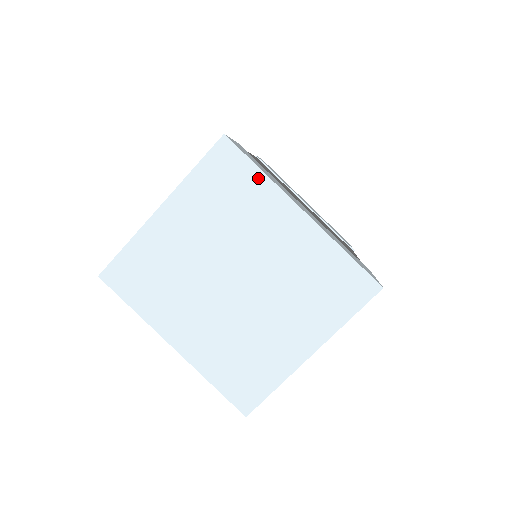
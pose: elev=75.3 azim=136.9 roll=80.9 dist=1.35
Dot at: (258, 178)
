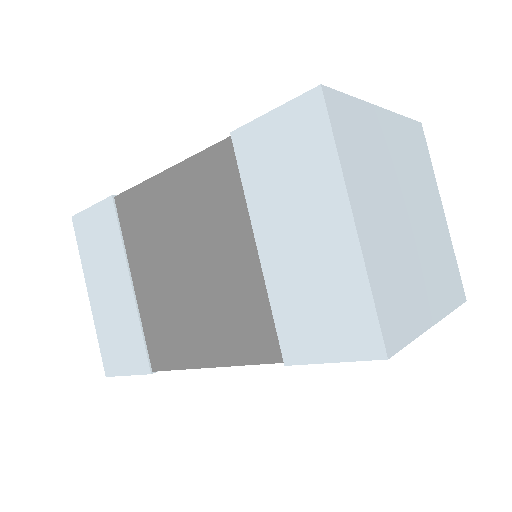
Dot at: (357, 107)
